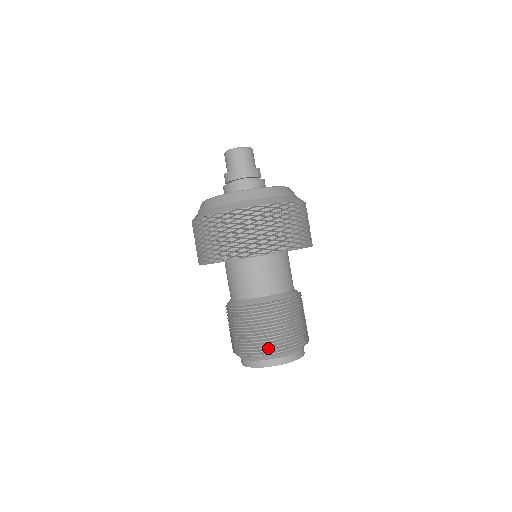
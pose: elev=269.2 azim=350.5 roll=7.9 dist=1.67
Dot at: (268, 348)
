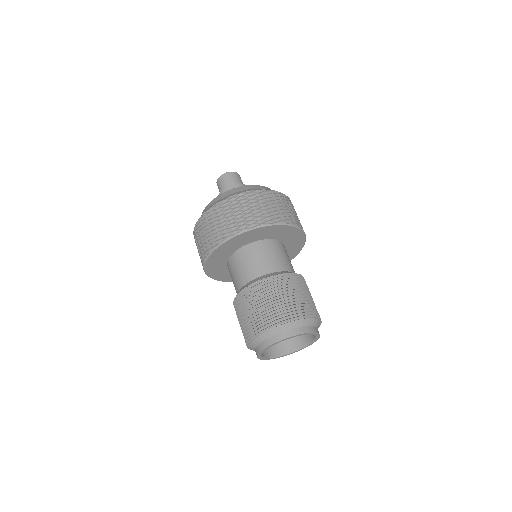
Dot at: (308, 312)
